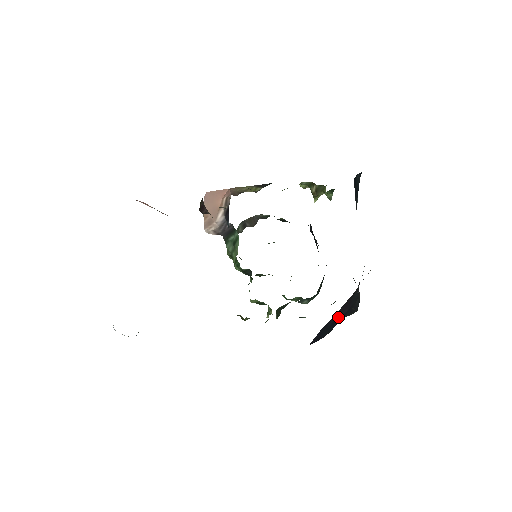
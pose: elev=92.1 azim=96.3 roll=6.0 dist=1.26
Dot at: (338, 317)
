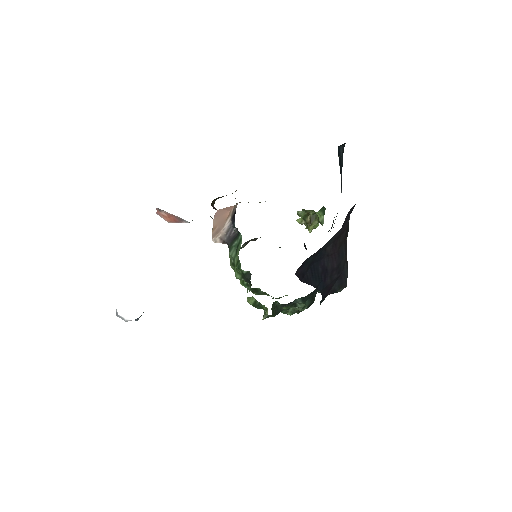
Dot at: (328, 266)
